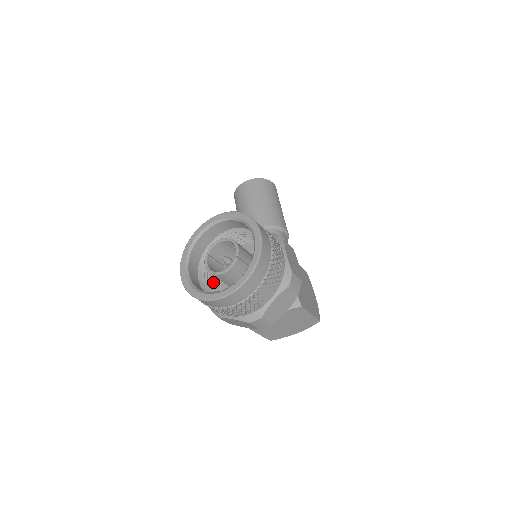
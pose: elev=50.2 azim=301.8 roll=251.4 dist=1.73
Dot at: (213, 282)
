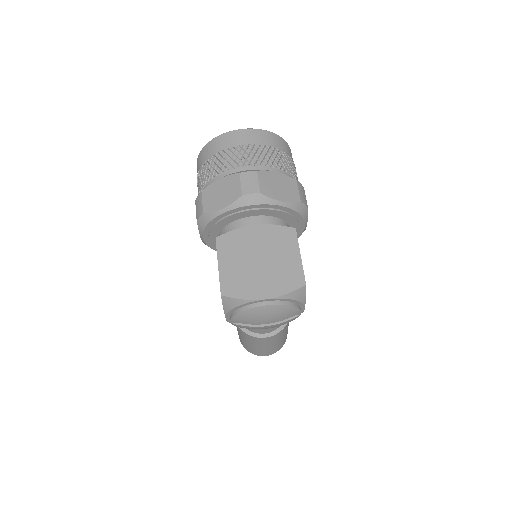
Dot at: occluded
